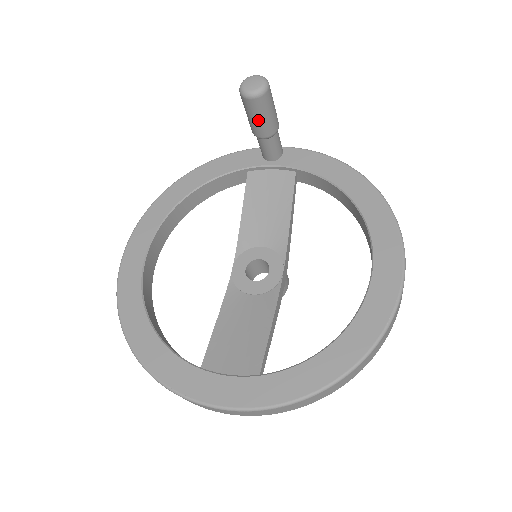
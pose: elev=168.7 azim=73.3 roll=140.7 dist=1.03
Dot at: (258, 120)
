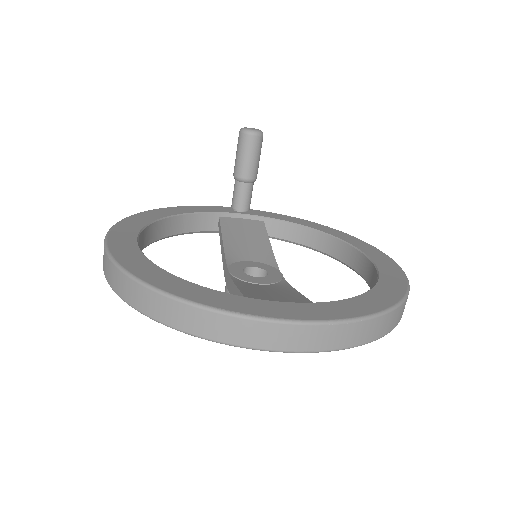
Dot at: (250, 158)
